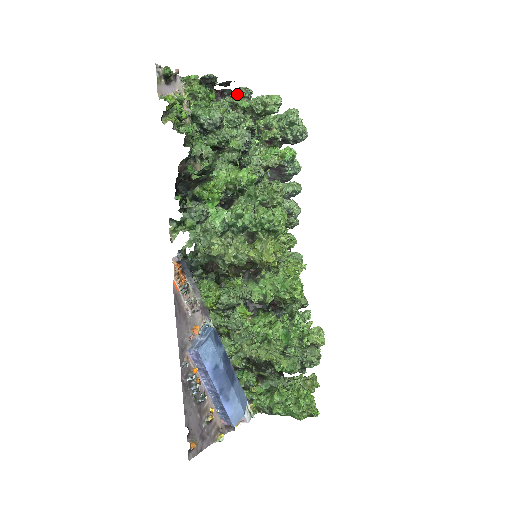
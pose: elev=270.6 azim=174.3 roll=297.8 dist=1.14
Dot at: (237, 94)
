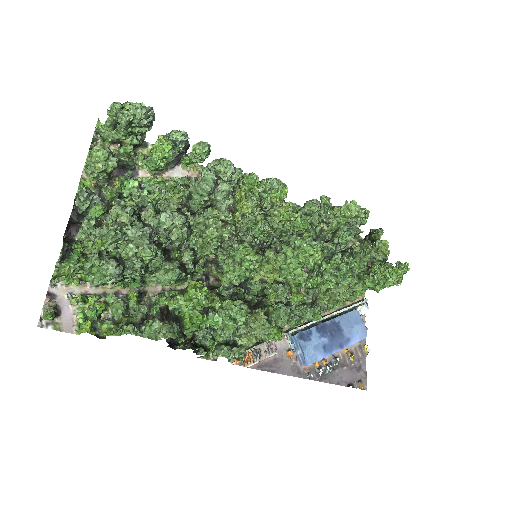
Dot at: (82, 212)
